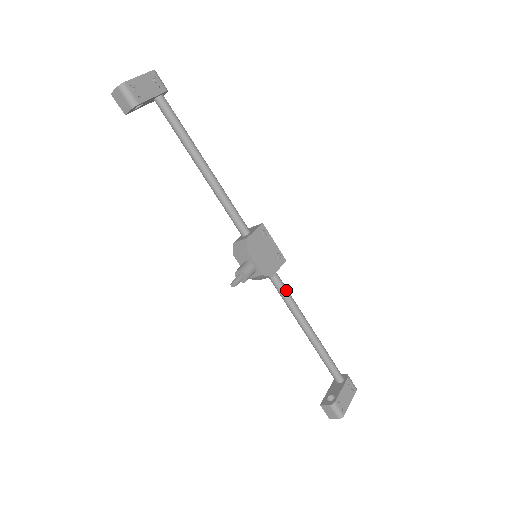
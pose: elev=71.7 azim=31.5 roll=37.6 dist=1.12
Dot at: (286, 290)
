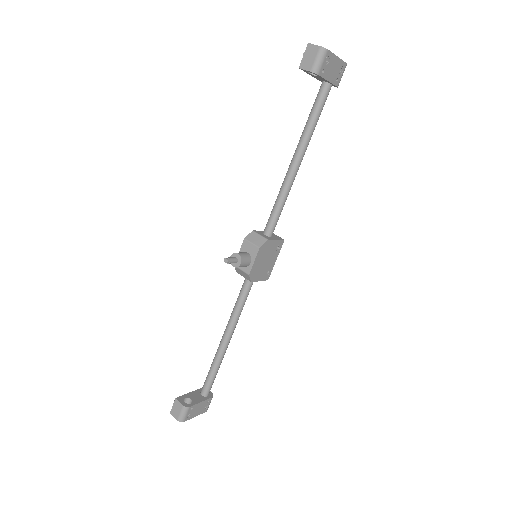
Dot at: (246, 299)
